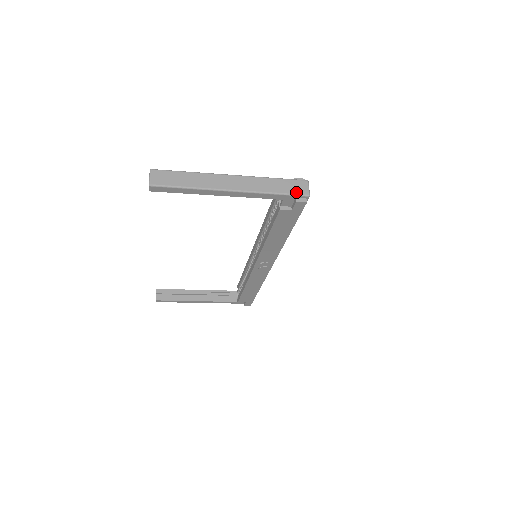
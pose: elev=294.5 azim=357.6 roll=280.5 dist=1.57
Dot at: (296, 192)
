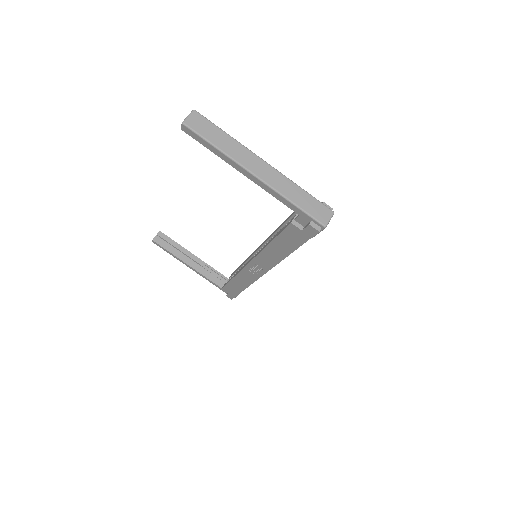
Dot at: (315, 215)
